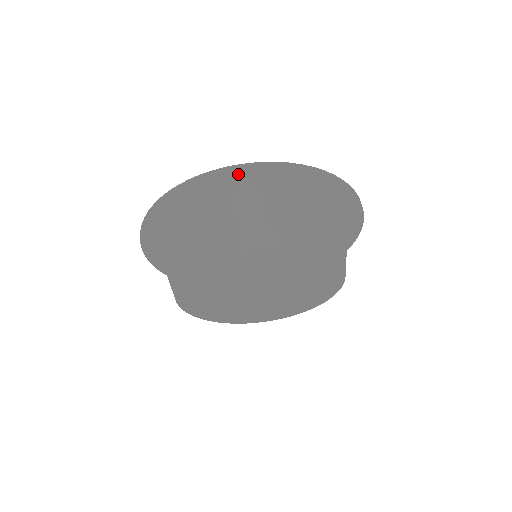
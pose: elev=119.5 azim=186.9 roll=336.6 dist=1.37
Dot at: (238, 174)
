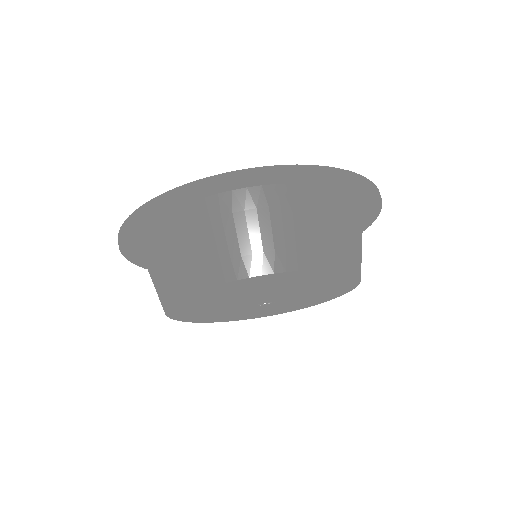
Dot at: (186, 196)
